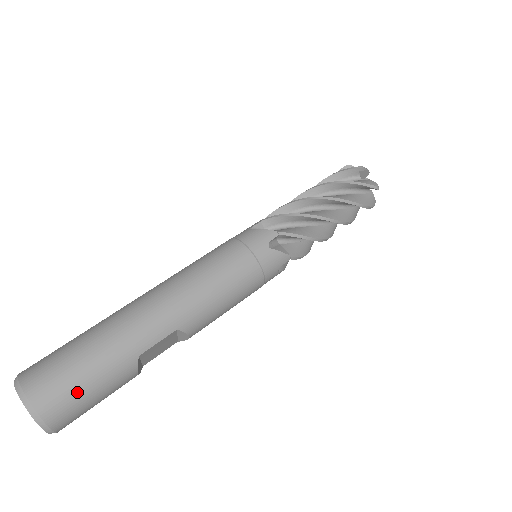
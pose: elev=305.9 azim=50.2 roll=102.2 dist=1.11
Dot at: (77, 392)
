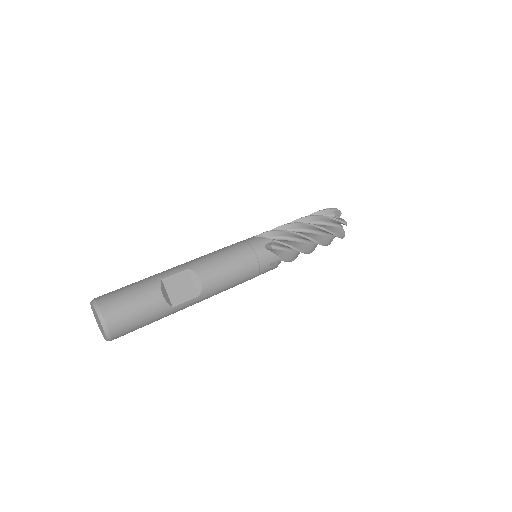
Dot at: (120, 293)
